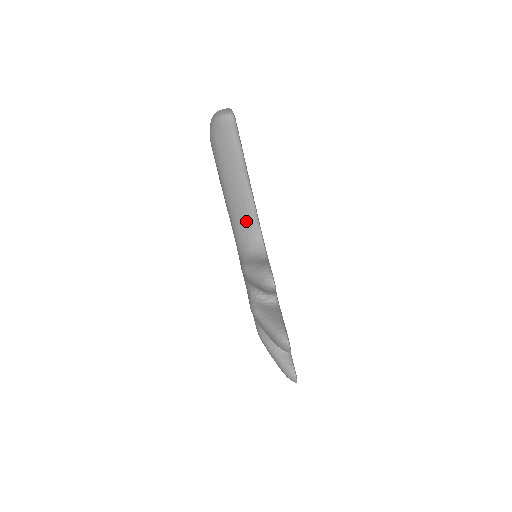
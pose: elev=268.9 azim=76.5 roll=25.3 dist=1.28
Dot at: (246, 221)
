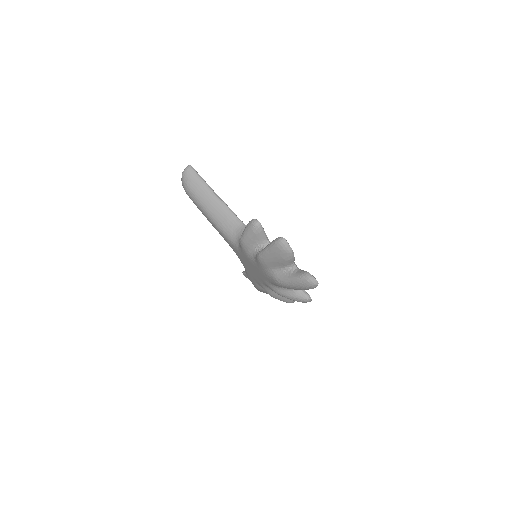
Dot at: (230, 222)
